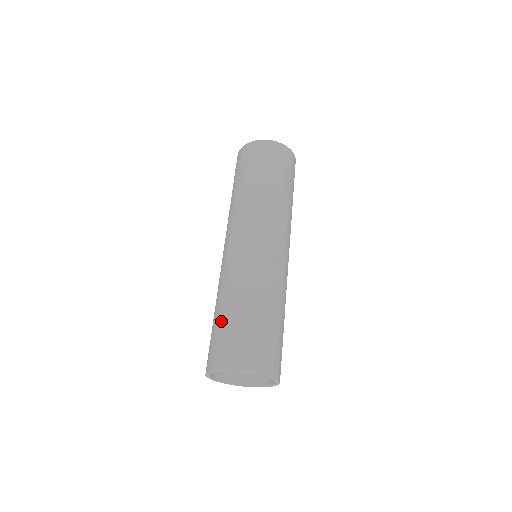
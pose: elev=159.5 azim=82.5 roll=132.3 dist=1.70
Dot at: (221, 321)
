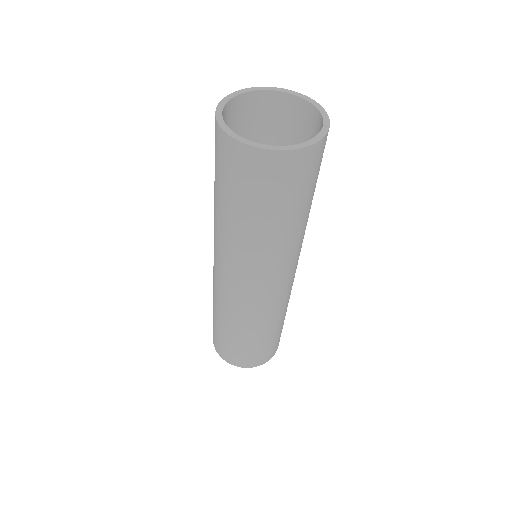
Dot at: (213, 317)
